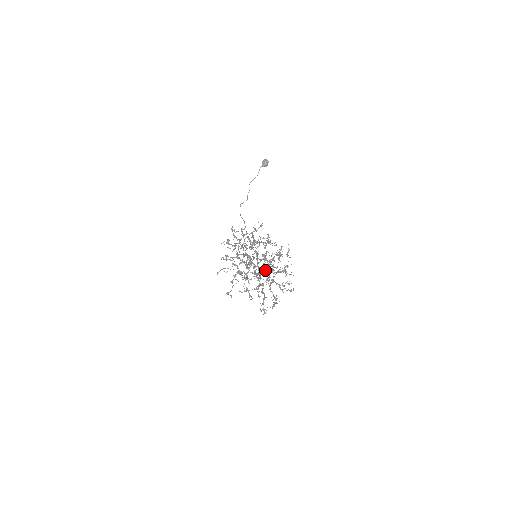
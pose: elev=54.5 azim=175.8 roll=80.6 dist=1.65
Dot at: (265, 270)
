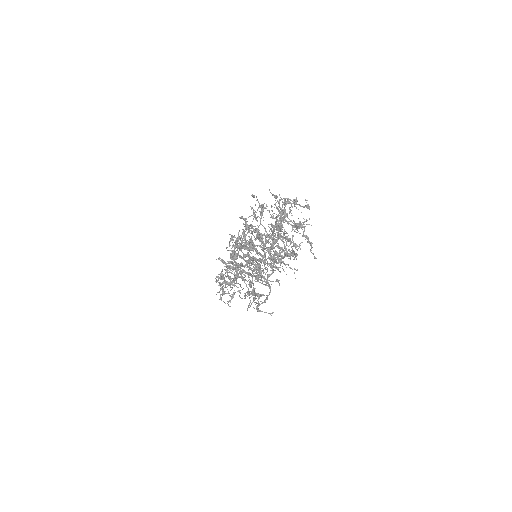
Dot at: (265, 235)
